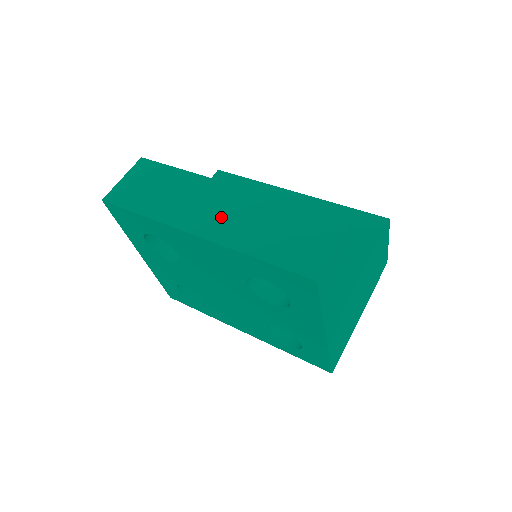
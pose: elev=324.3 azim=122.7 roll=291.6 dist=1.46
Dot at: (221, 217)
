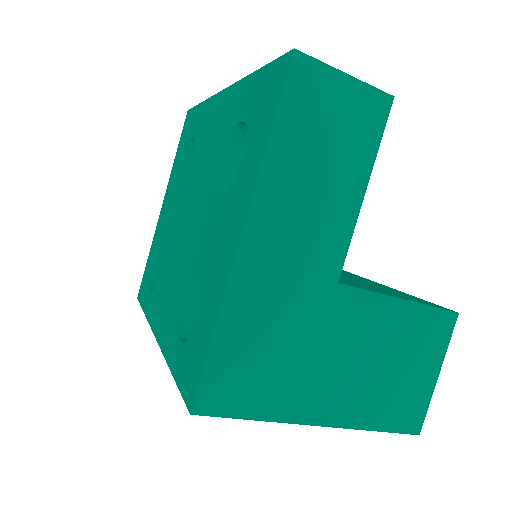
Dot at: occluded
